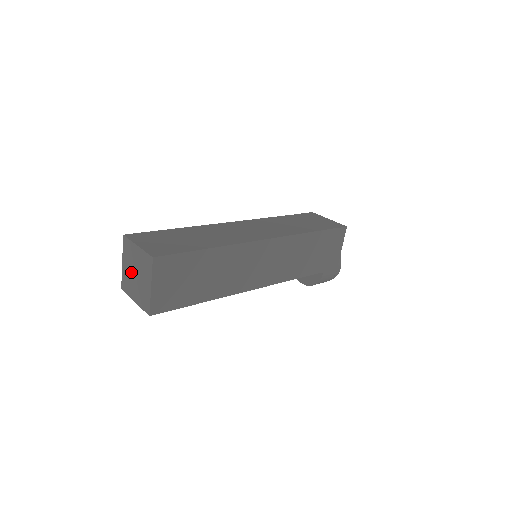
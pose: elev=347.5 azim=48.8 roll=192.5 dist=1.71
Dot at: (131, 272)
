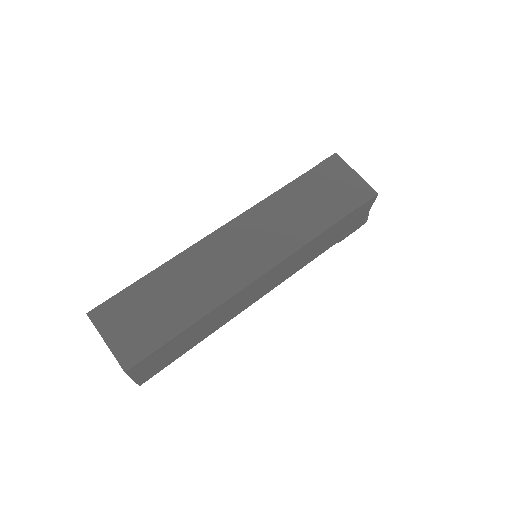
Dot at: occluded
